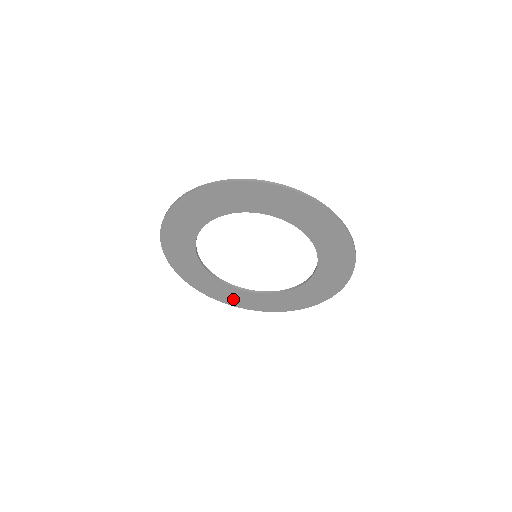
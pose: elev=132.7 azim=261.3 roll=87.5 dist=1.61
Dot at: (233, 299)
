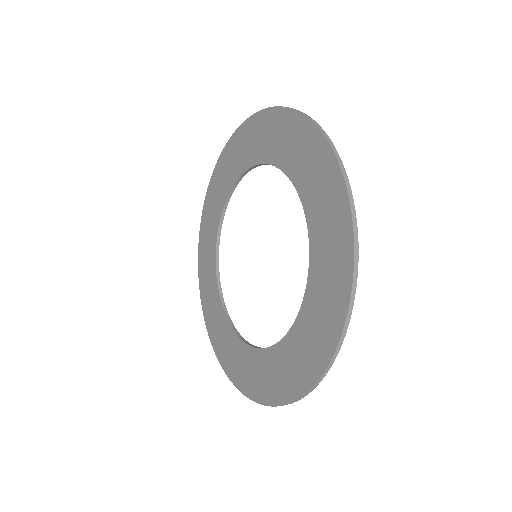
Dot at: (210, 309)
